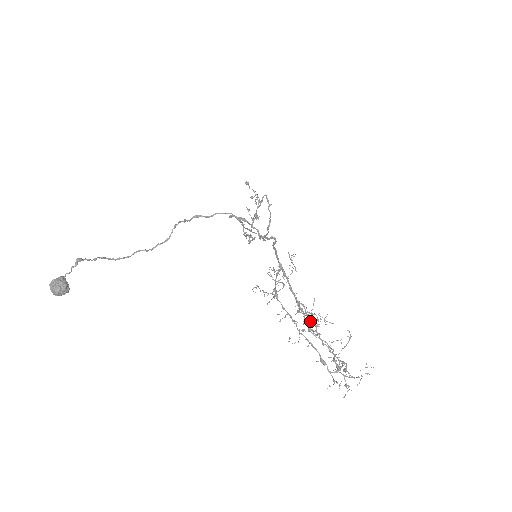
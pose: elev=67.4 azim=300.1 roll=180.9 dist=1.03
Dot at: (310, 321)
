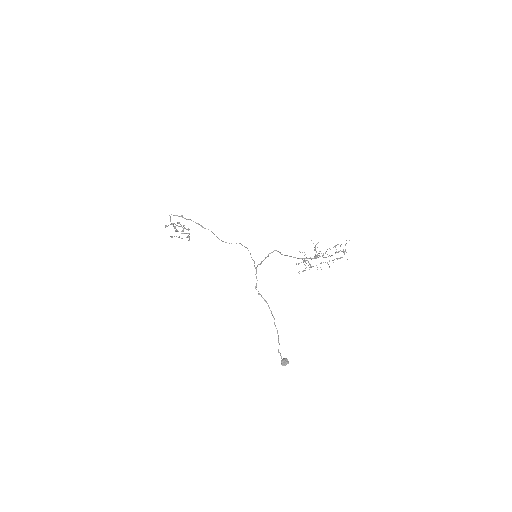
Dot at: occluded
